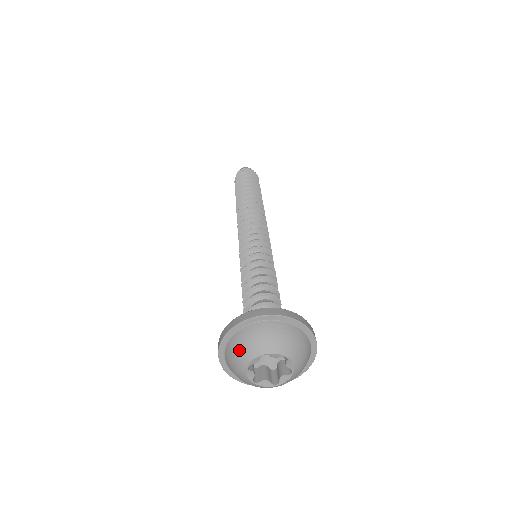
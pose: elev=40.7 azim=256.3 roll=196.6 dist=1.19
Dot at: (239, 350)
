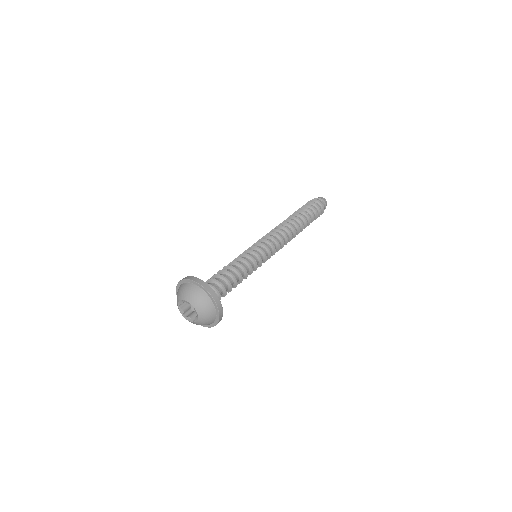
Dot at: (188, 292)
